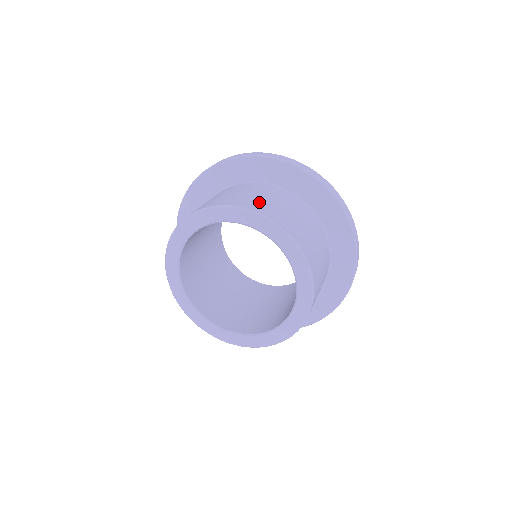
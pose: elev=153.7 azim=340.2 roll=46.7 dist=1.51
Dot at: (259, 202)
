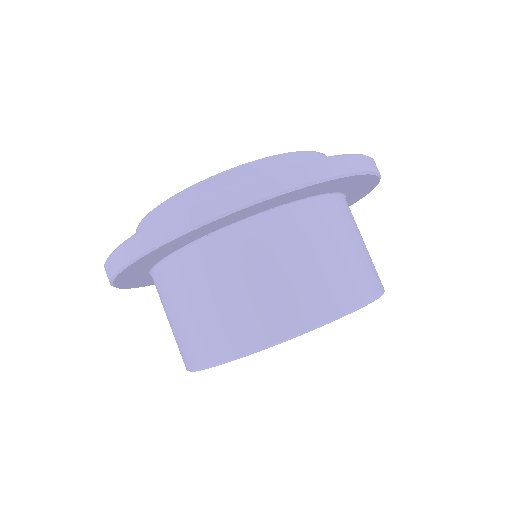
Dot at: (214, 328)
